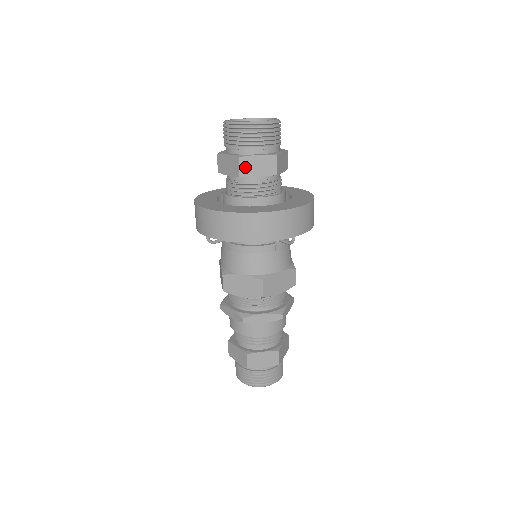
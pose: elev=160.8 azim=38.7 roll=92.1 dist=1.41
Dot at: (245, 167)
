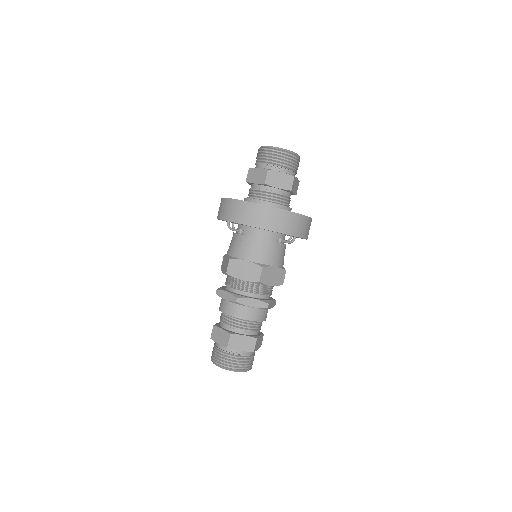
Dot at: (271, 178)
